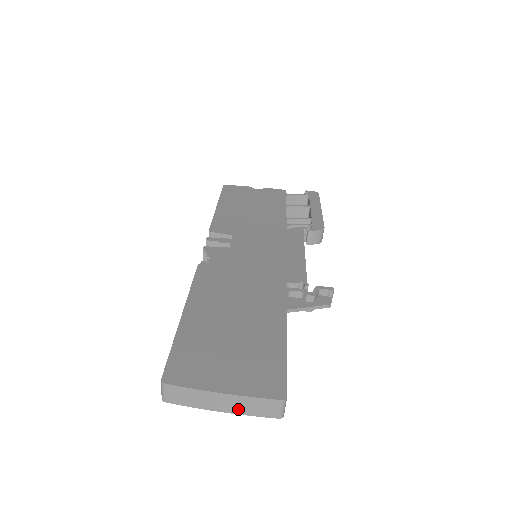
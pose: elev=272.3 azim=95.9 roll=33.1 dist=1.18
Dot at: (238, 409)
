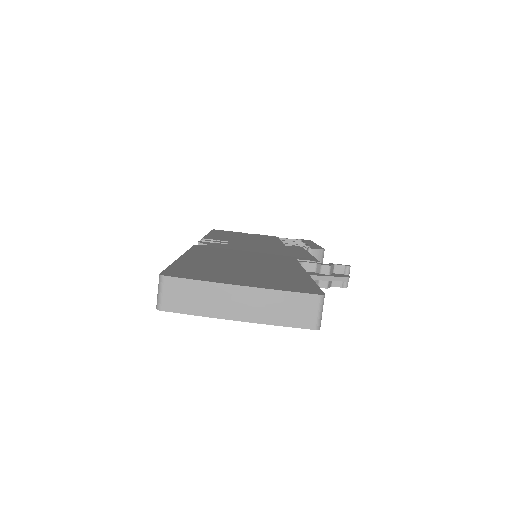
Dot at: (260, 314)
